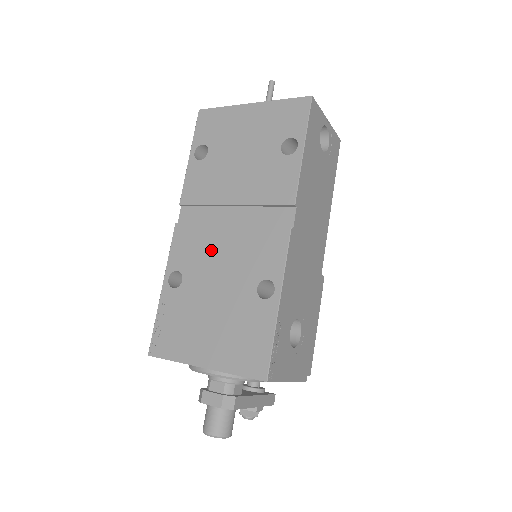
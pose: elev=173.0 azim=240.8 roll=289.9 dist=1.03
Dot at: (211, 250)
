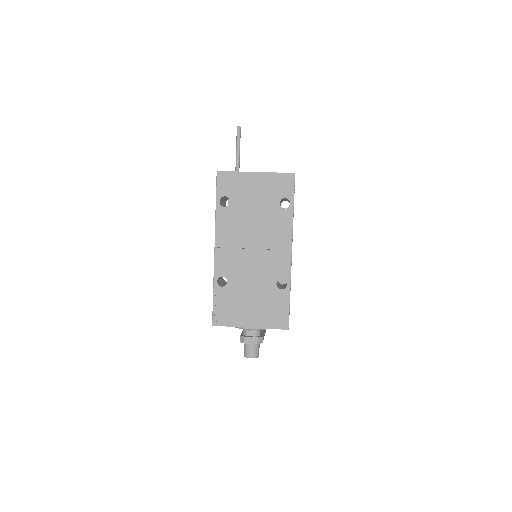
Dot at: (244, 264)
